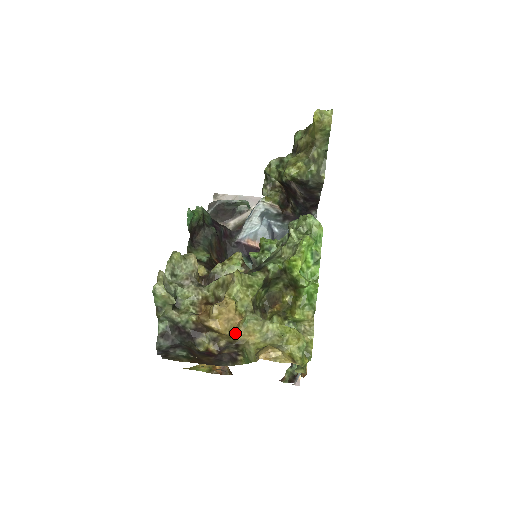
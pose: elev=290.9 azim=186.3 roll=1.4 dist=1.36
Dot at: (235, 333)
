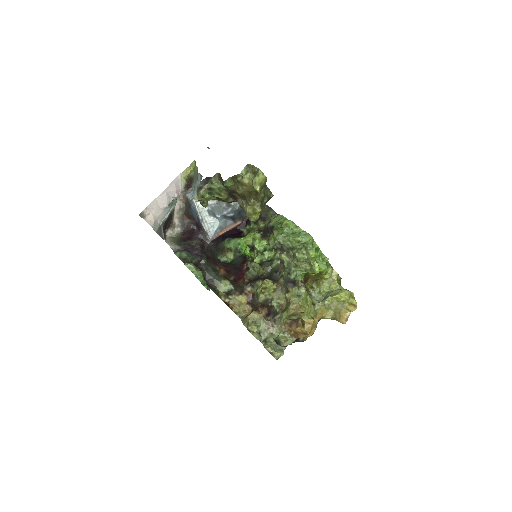
Dot at: occluded
